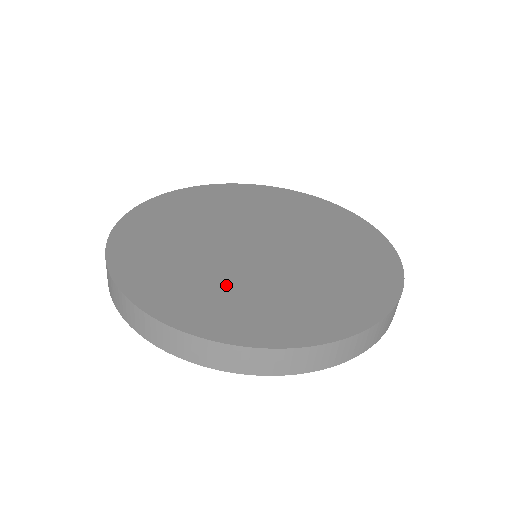
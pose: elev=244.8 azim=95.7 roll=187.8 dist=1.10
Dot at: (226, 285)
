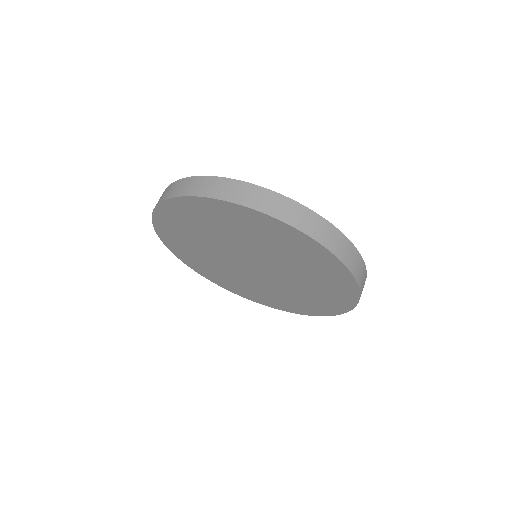
Dot at: occluded
